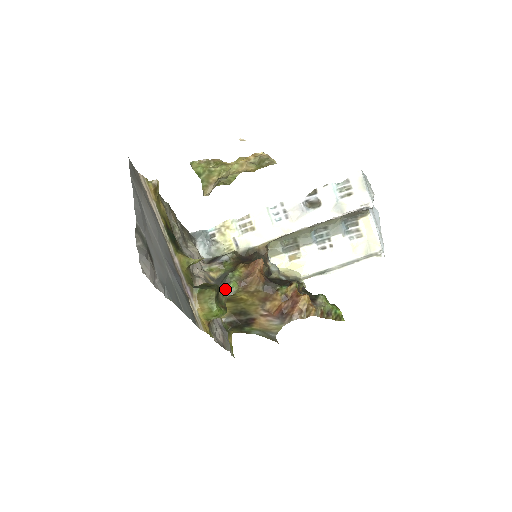
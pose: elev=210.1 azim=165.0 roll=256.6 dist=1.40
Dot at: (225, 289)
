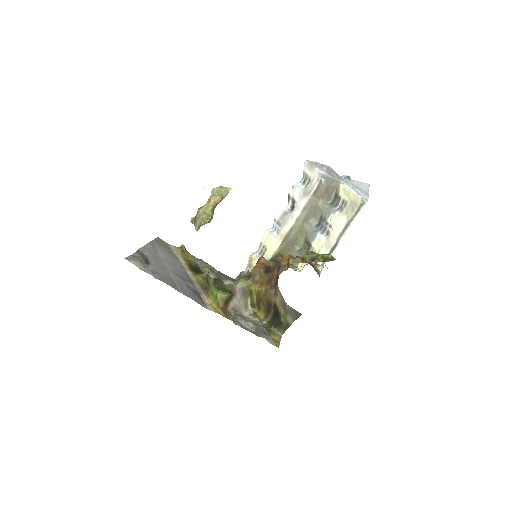
Dot at: (235, 285)
